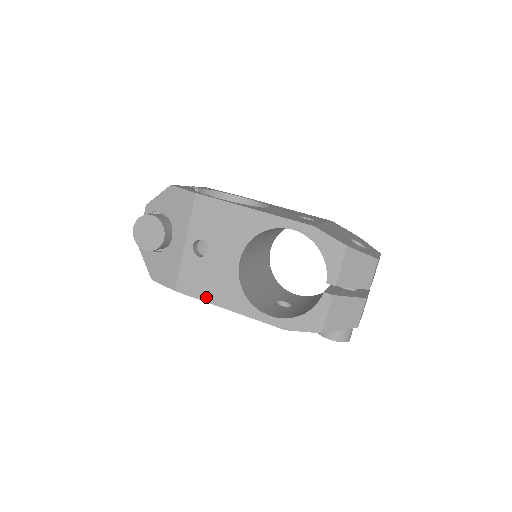
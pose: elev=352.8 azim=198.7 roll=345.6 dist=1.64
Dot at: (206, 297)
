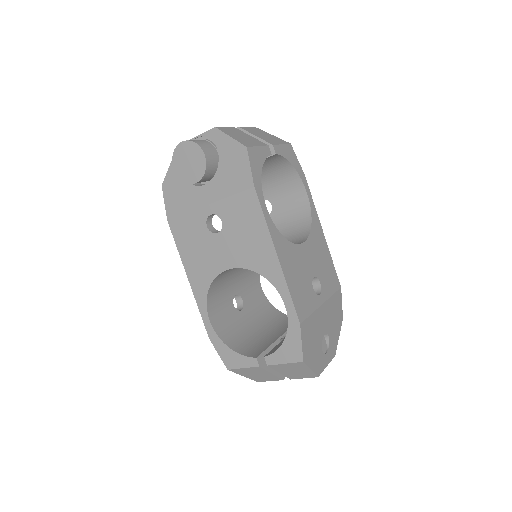
Dot at: (183, 254)
